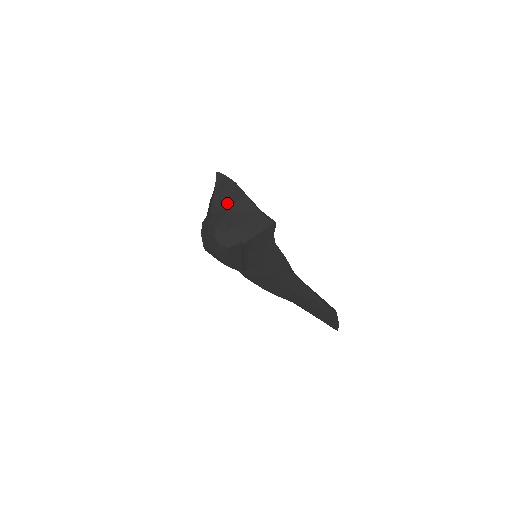
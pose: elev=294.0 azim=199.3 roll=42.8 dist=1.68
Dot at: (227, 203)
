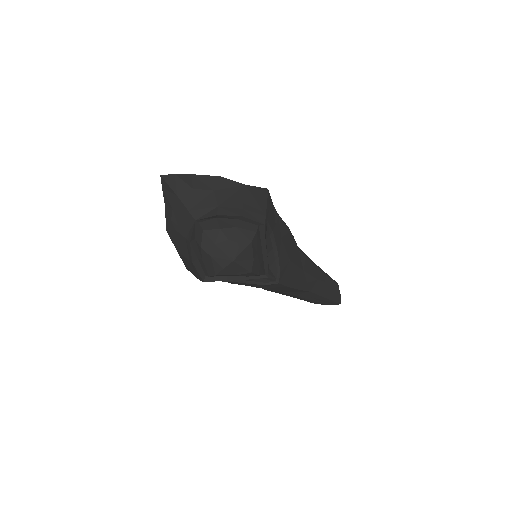
Dot at: (206, 197)
